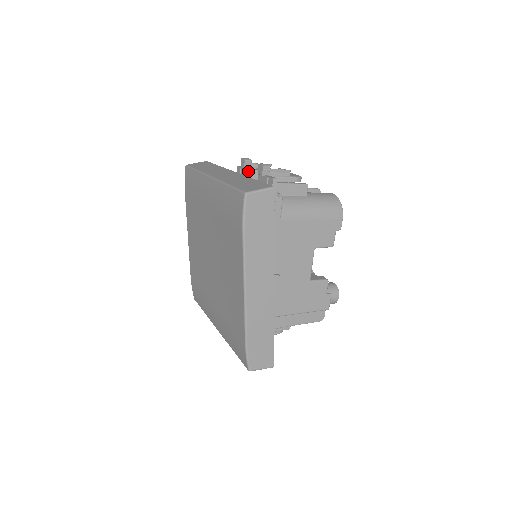
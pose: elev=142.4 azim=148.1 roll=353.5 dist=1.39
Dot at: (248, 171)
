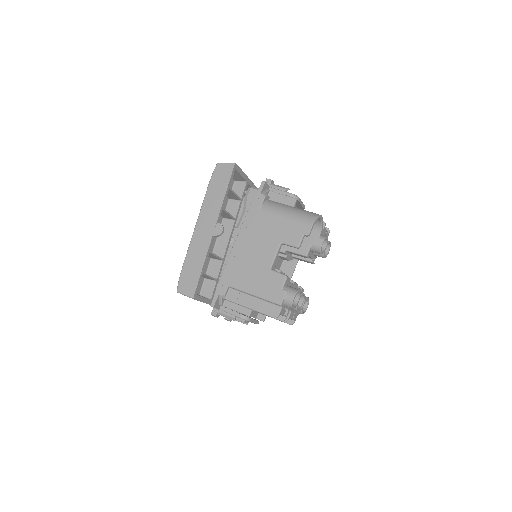
Dot at: occluded
